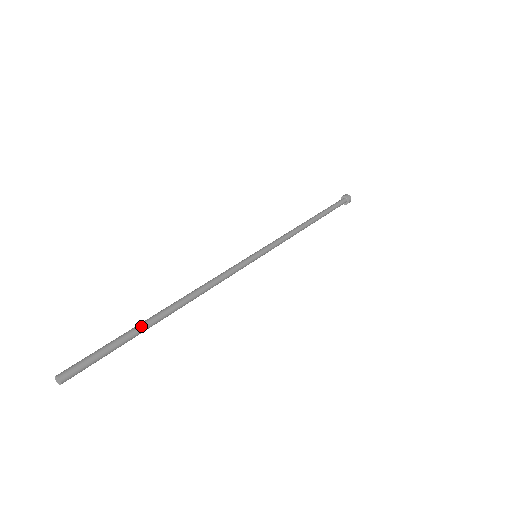
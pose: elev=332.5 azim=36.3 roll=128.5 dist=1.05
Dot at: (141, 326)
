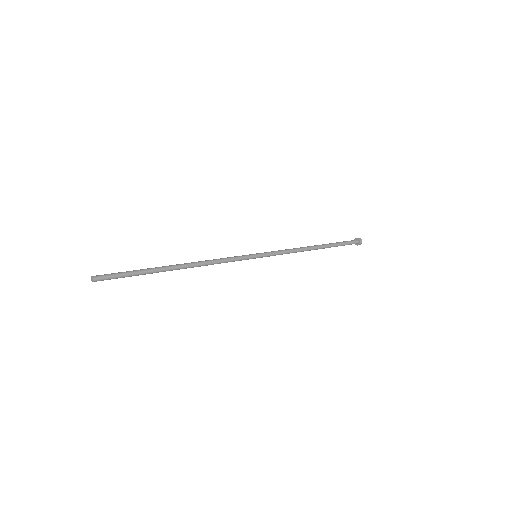
Dot at: (152, 268)
